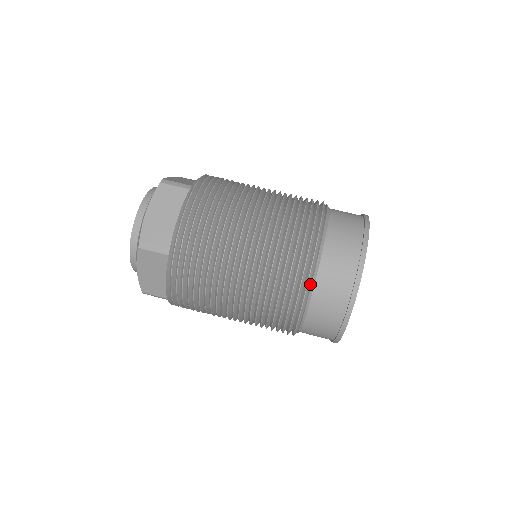
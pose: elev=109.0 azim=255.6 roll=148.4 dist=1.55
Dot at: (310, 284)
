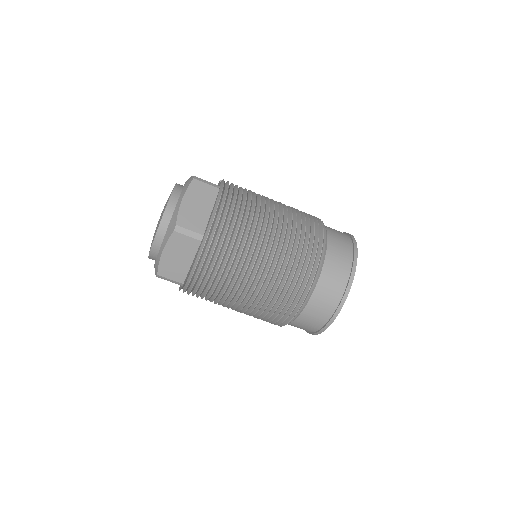
Dot at: occluded
